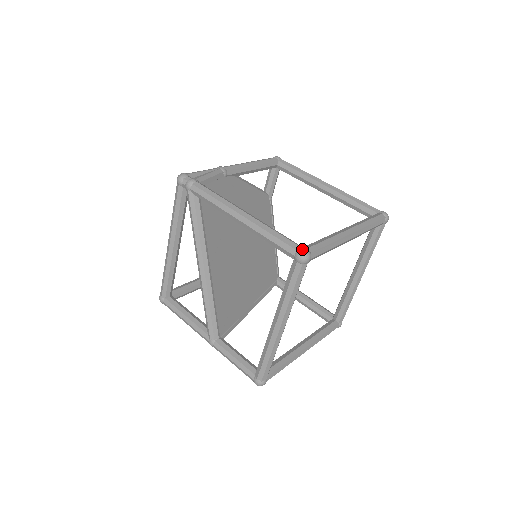
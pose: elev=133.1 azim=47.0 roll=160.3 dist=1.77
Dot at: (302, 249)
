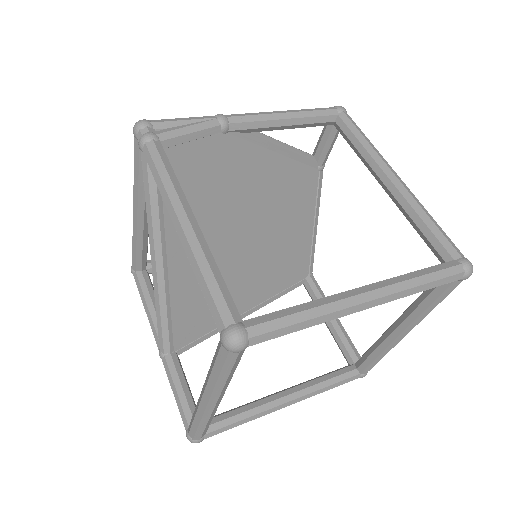
Dot at: (233, 328)
